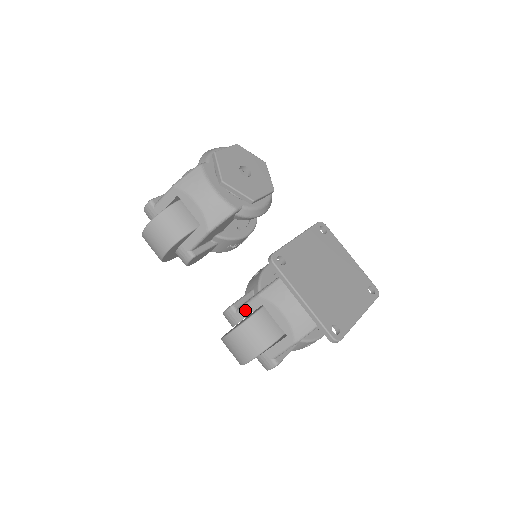
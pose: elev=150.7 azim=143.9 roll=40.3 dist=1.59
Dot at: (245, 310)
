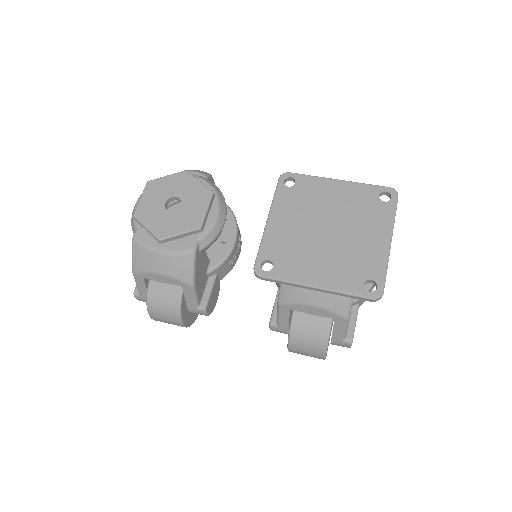
Dot at: (282, 321)
